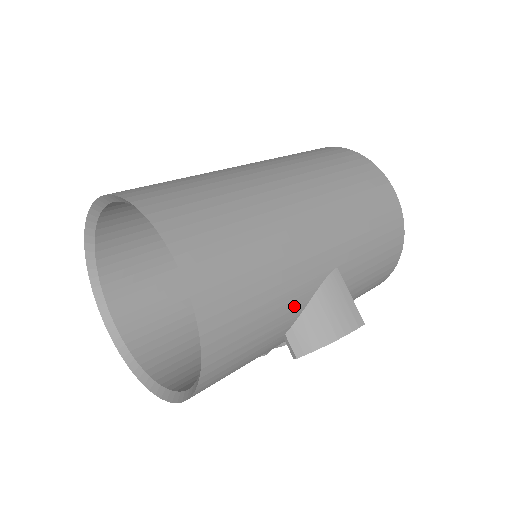
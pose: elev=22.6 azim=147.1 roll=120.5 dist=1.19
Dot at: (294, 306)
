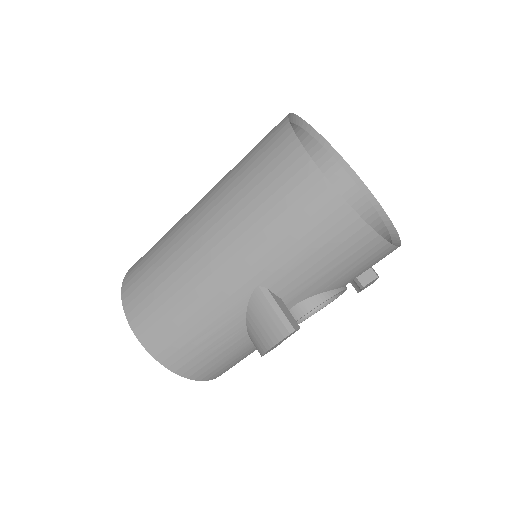
Dot at: (230, 326)
